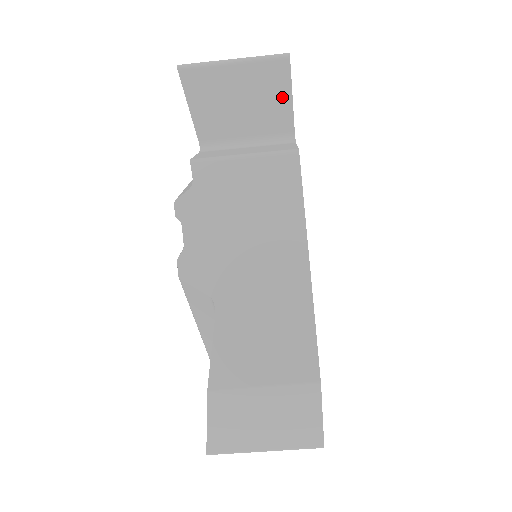
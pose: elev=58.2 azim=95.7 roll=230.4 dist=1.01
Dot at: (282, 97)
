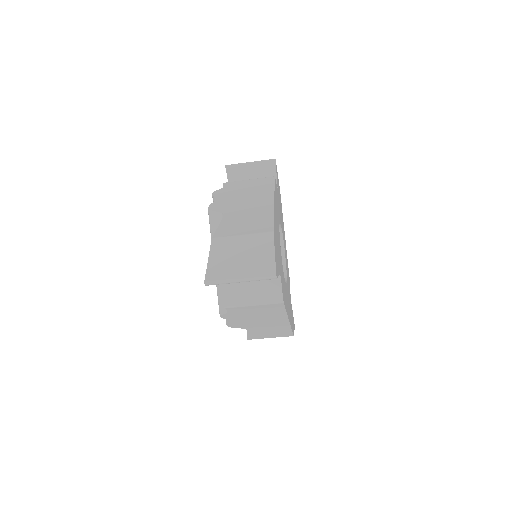
Dot at: occluded
